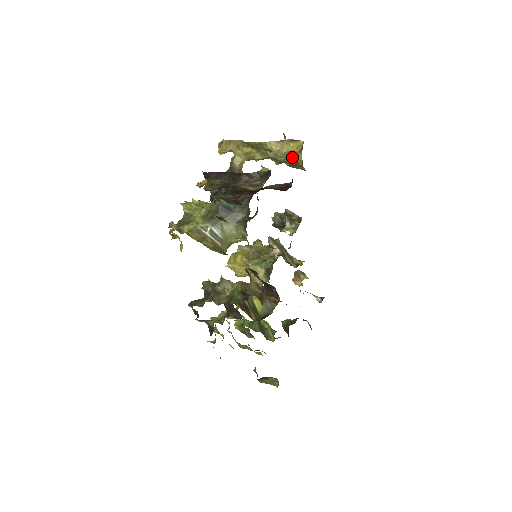
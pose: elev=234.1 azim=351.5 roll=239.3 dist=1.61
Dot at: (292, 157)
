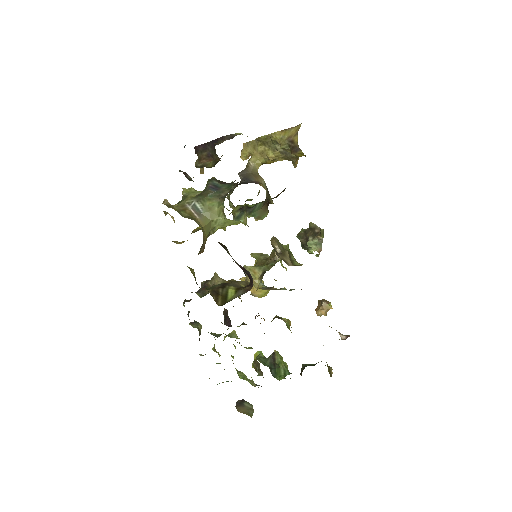
Dot at: (291, 141)
